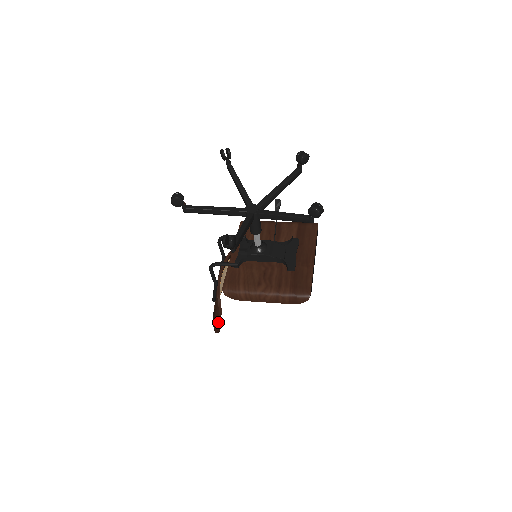
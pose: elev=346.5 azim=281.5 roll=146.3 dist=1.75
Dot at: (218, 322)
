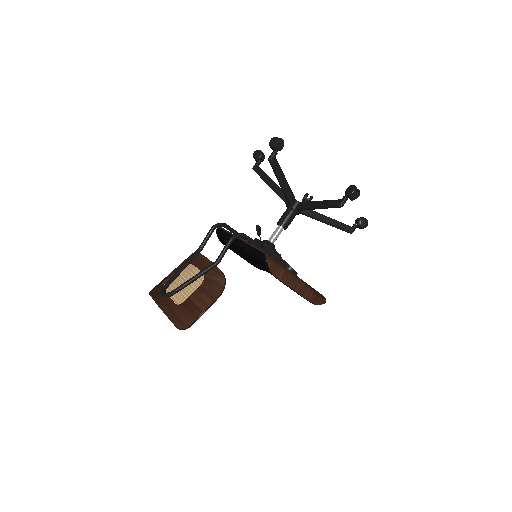
Dot at: (207, 308)
